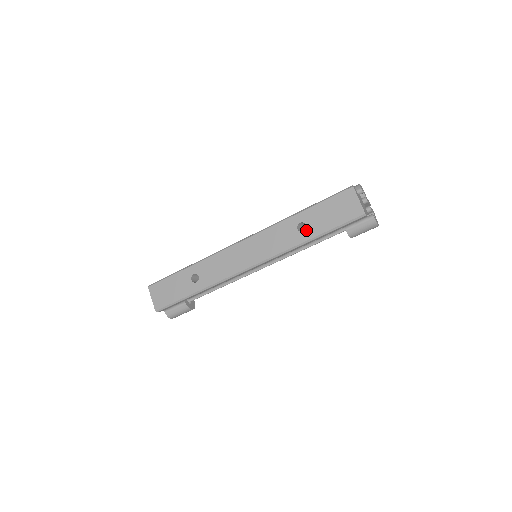
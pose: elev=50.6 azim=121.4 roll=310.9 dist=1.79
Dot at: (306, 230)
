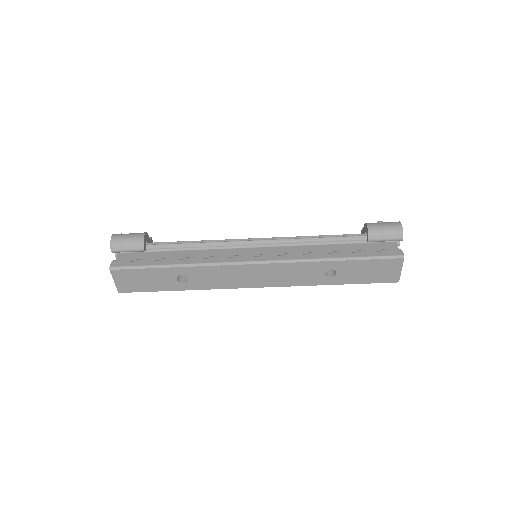
Dot at: (334, 277)
